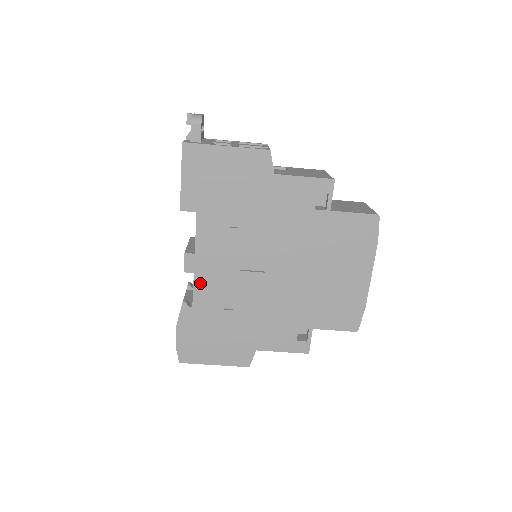
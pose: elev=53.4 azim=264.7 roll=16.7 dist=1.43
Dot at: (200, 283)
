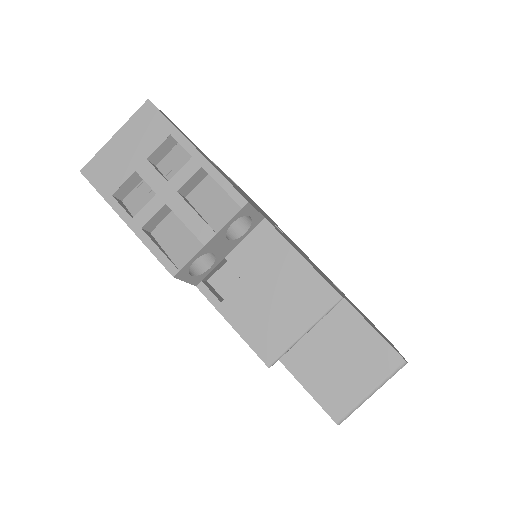
Dot at: (223, 172)
